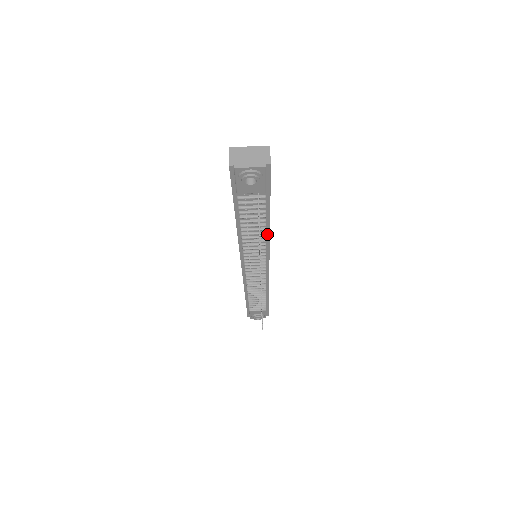
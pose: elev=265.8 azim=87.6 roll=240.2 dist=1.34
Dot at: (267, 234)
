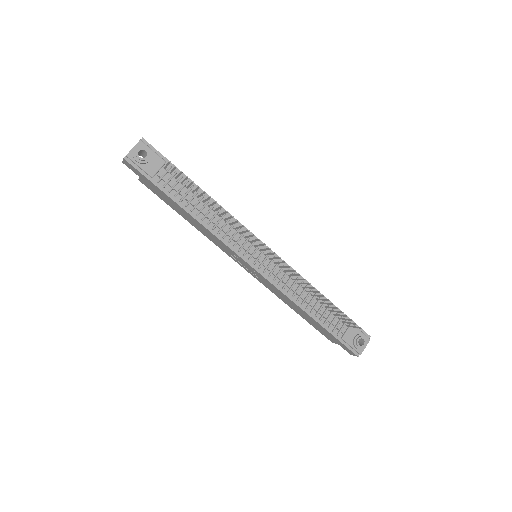
Dot at: occluded
